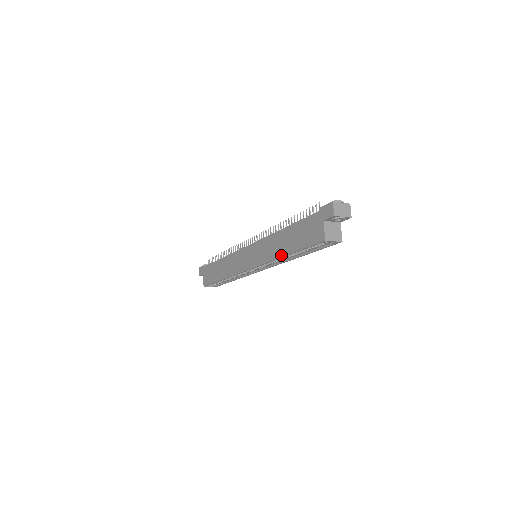
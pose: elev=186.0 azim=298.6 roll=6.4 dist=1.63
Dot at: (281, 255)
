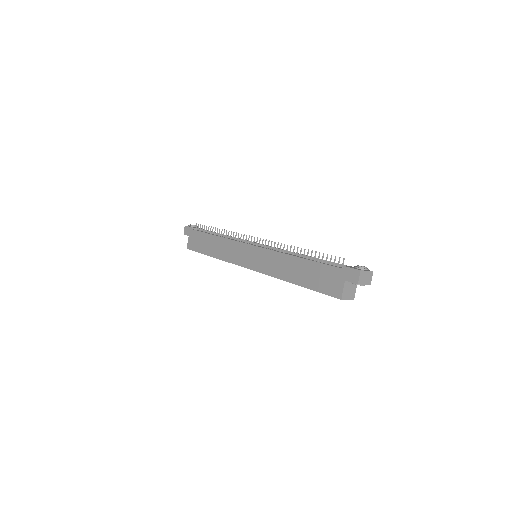
Dot at: (288, 280)
